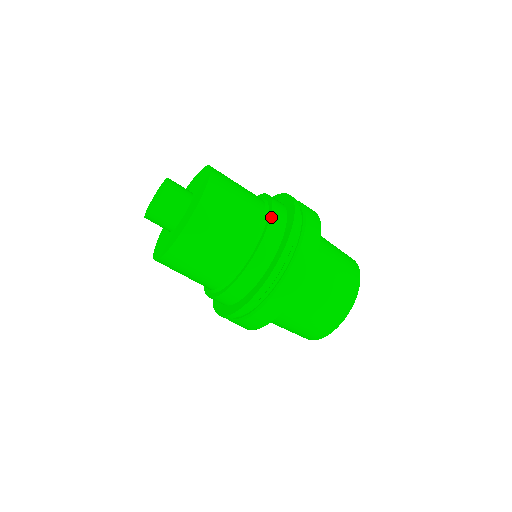
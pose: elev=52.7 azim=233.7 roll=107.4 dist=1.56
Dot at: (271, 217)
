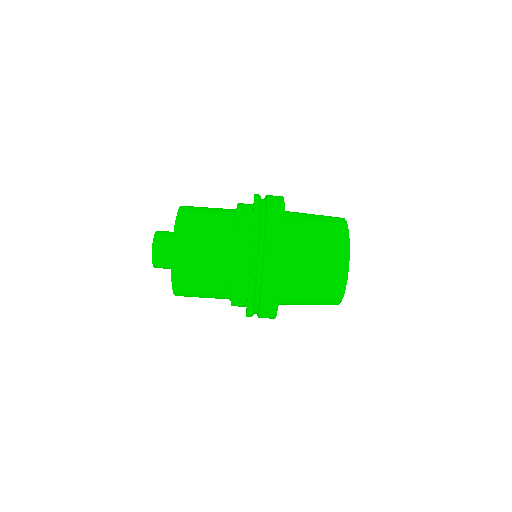
Dot at: occluded
